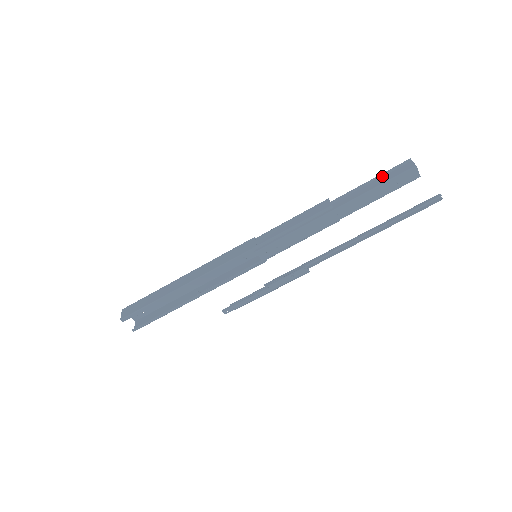
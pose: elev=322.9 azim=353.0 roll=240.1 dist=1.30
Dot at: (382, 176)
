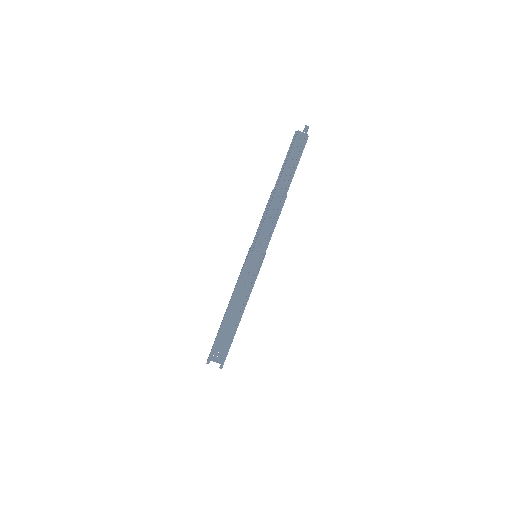
Dot at: occluded
